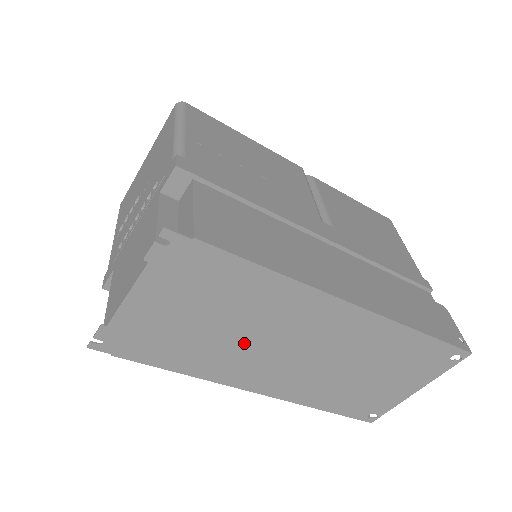
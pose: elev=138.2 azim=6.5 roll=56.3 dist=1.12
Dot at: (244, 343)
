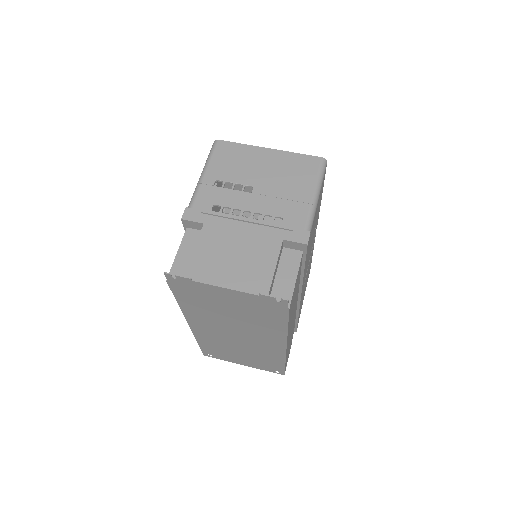
Dot at: (226, 321)
